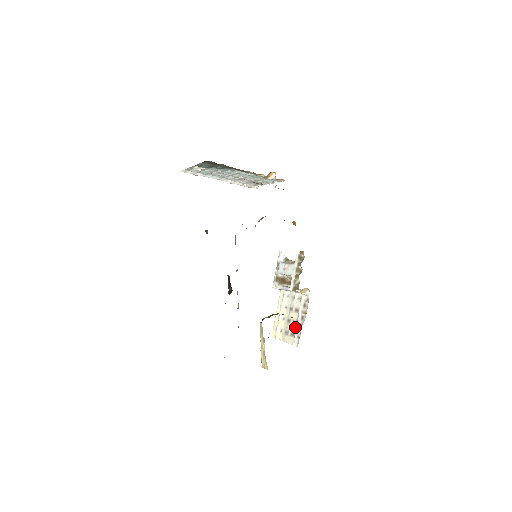
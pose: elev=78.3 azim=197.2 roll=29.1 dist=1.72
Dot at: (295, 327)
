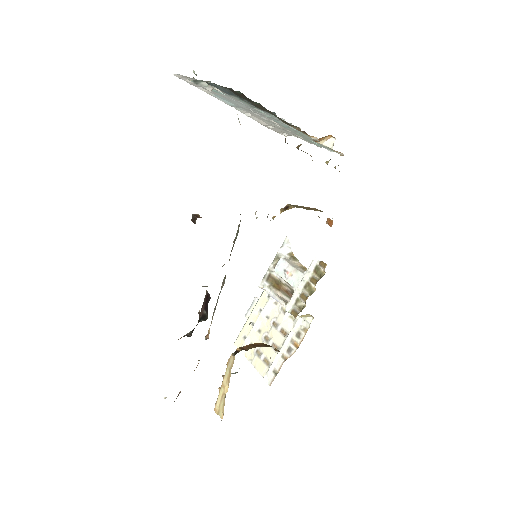
Dot at: (274, 355)
